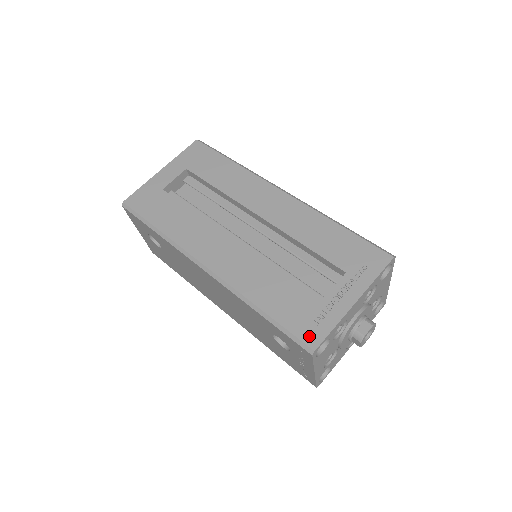
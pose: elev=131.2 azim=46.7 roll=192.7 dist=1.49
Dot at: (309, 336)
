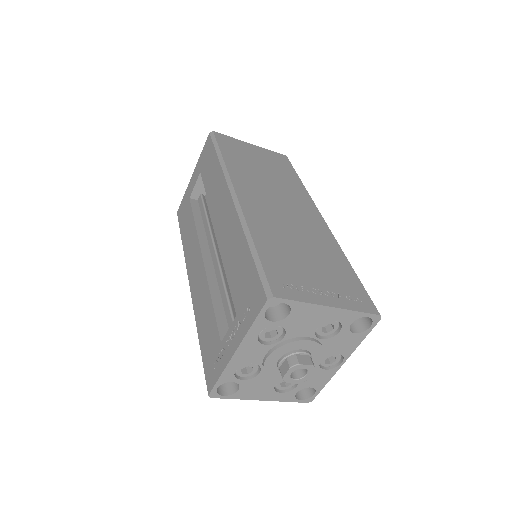
Dot at: (209, 378)
